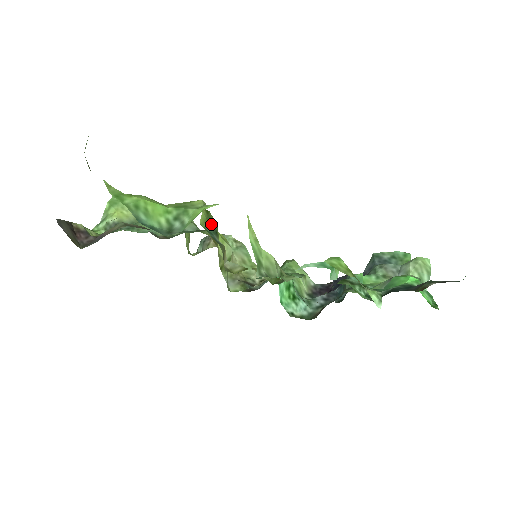
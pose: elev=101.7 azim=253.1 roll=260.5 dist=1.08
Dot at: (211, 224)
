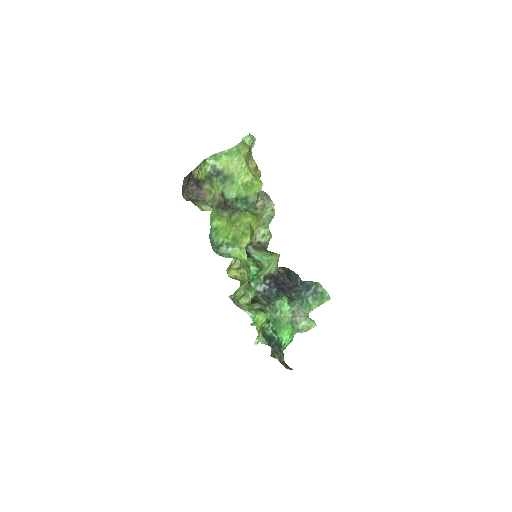
Dot at: occluded
